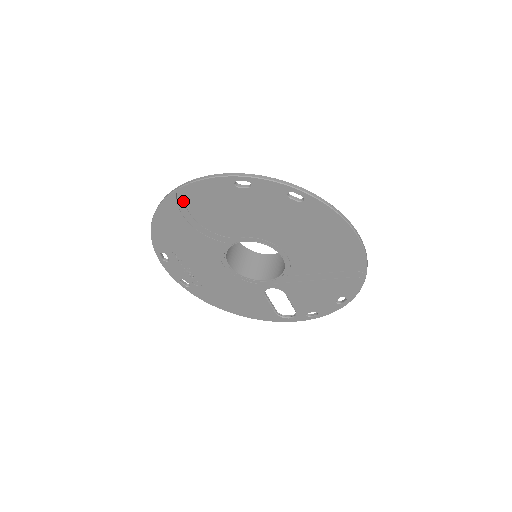
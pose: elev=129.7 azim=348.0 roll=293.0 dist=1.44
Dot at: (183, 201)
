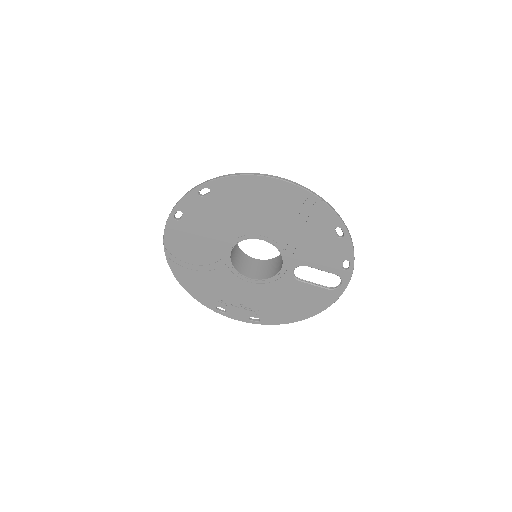
Dot at: (176, 259)
